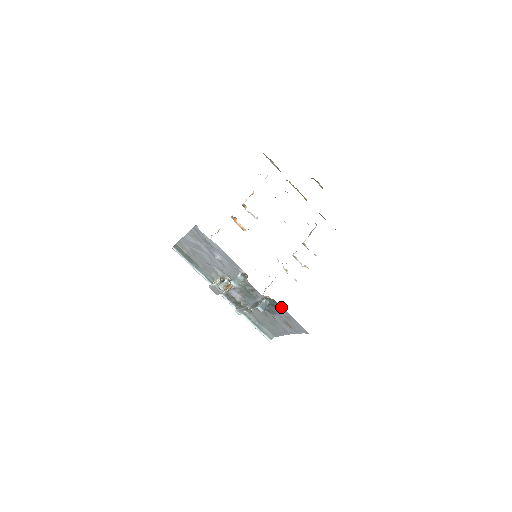
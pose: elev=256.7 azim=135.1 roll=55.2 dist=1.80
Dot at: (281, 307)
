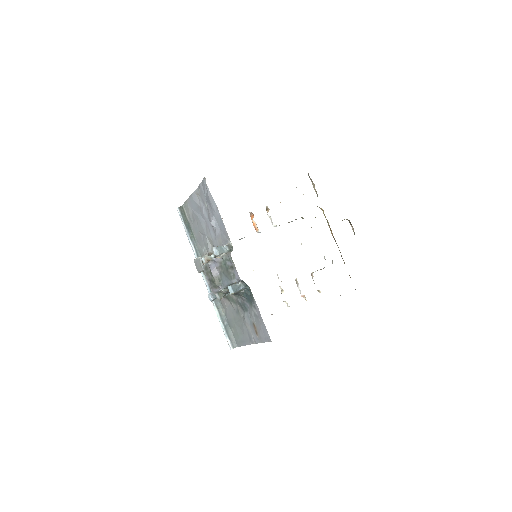
Dot at: (254, 299)
